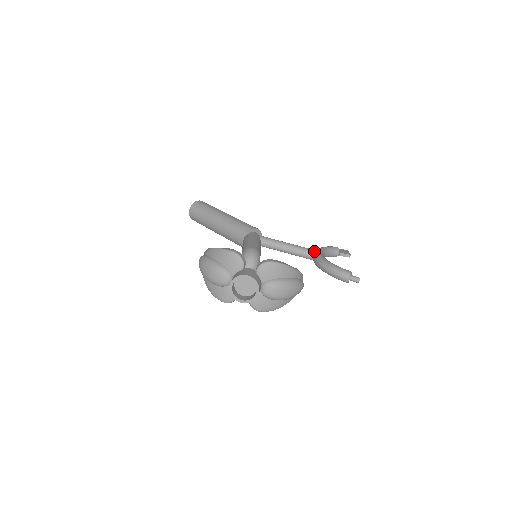
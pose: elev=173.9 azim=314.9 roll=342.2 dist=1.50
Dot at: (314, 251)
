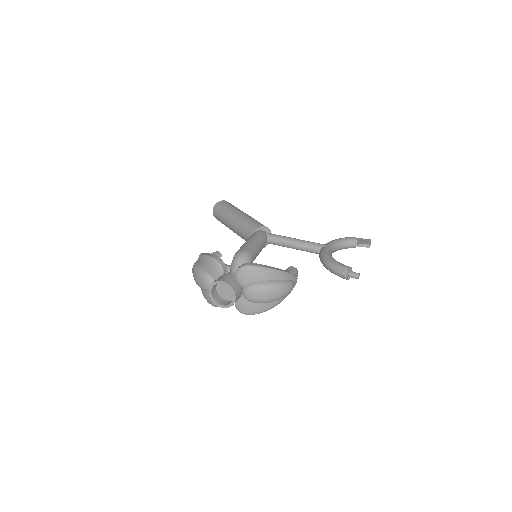
Dot at: (321, 245)
